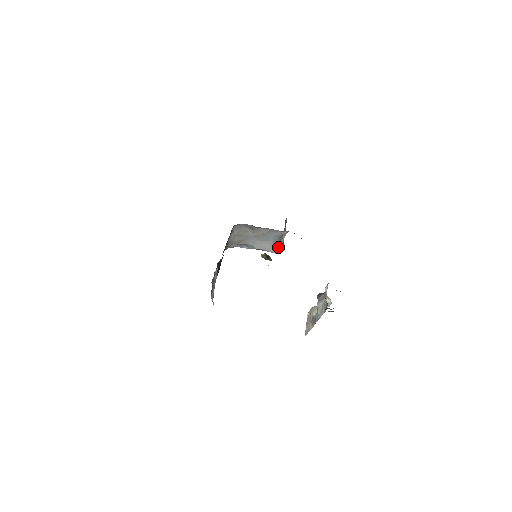
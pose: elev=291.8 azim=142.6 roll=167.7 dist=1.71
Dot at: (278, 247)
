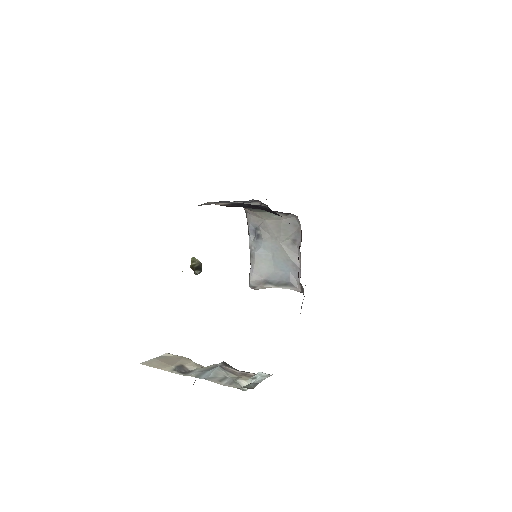
Dot at: (262, 282)
